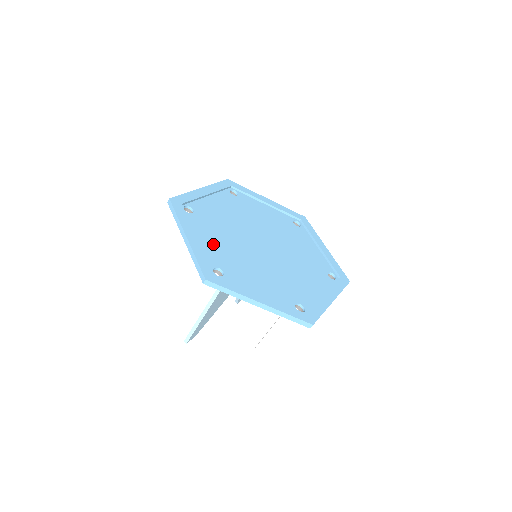
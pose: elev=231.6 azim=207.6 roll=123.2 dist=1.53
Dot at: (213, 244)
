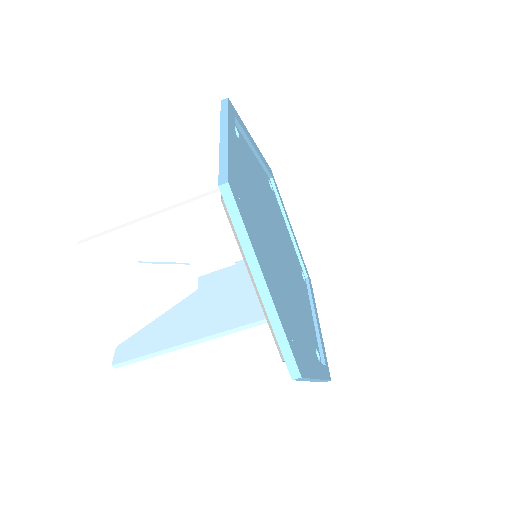
Dot at: (272, 280)
